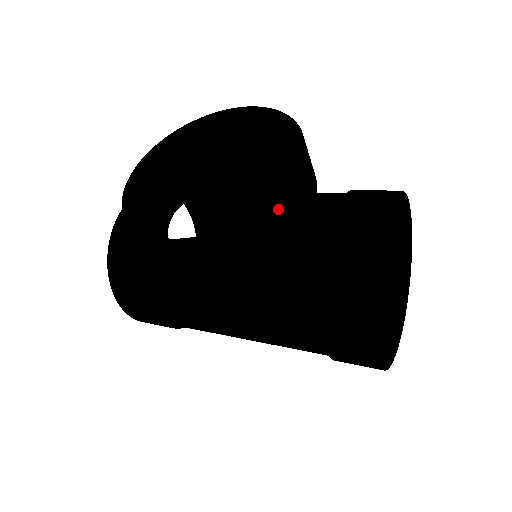
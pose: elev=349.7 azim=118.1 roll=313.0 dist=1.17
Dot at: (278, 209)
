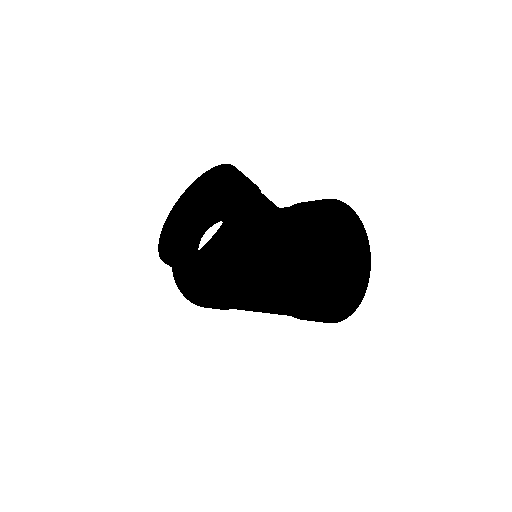
Dot at: (224, 236)
